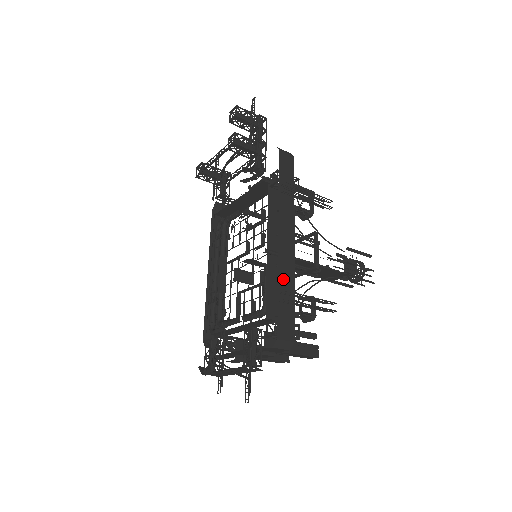
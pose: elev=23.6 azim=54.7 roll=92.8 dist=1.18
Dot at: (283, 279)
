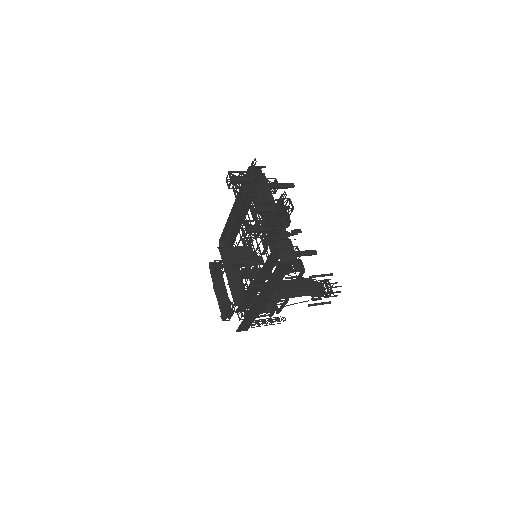
Dot at: (250, 315)
